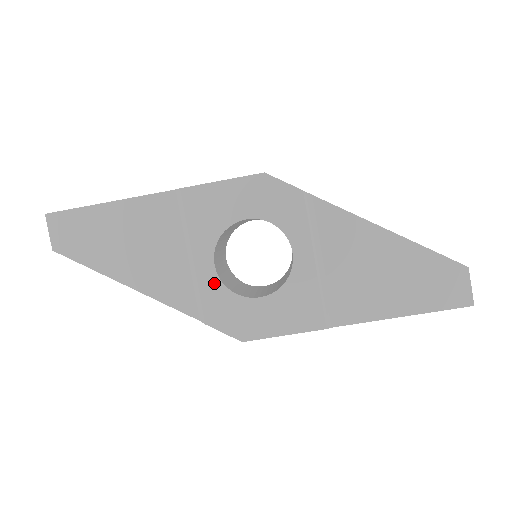
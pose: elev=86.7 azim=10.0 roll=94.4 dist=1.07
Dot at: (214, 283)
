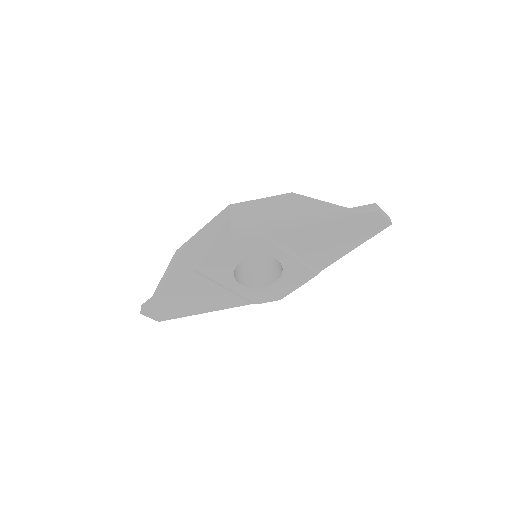
Dot at: (247, 290)
